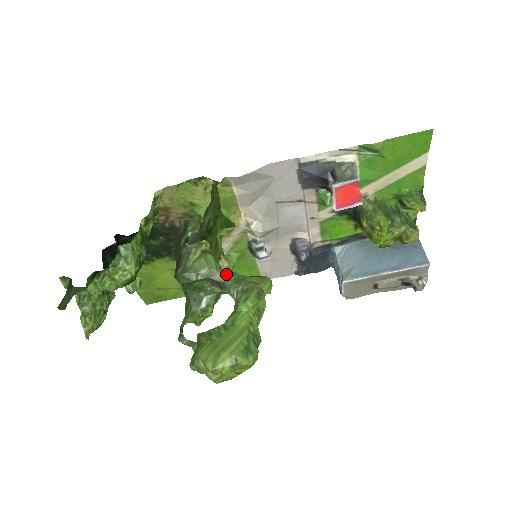
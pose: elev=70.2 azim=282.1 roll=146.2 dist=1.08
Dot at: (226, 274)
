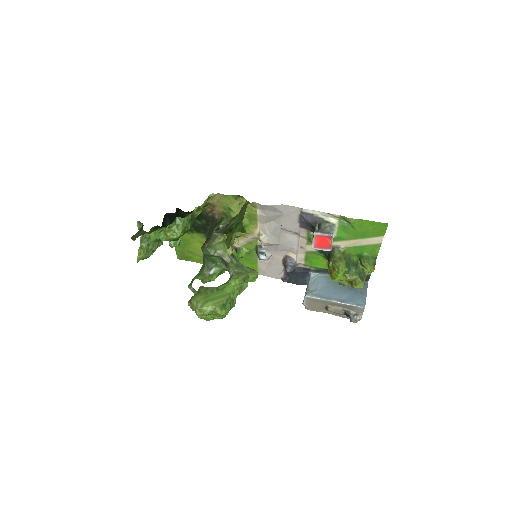
Dot at: (232, 259)
